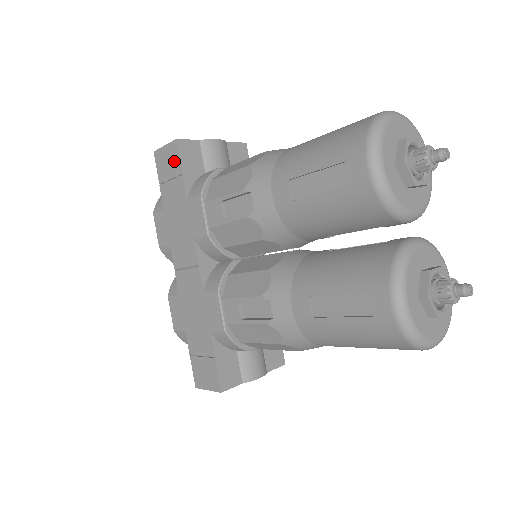
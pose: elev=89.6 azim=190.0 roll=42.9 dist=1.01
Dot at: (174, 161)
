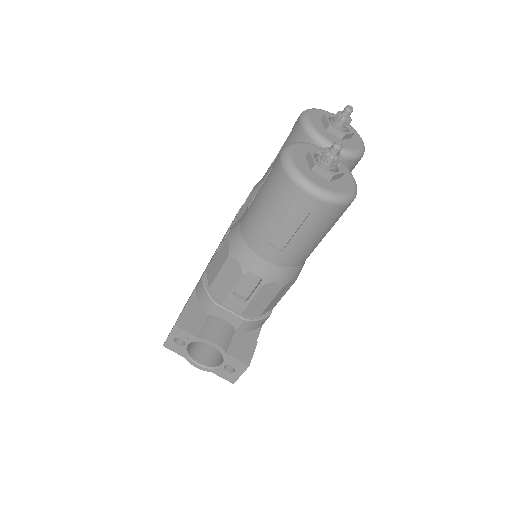
Dot at: occluded
